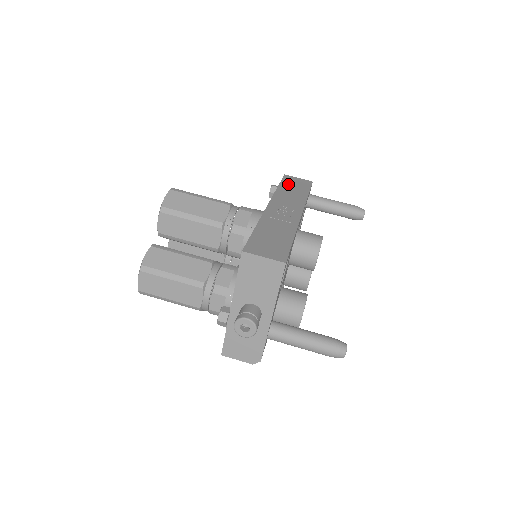
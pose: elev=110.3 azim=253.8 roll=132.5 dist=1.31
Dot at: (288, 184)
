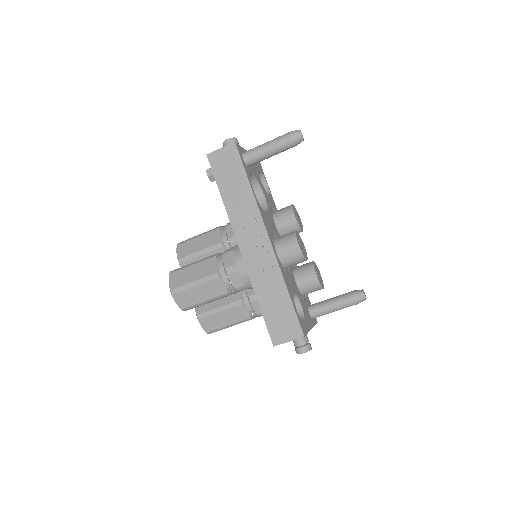
Dot at: (224, 180)
